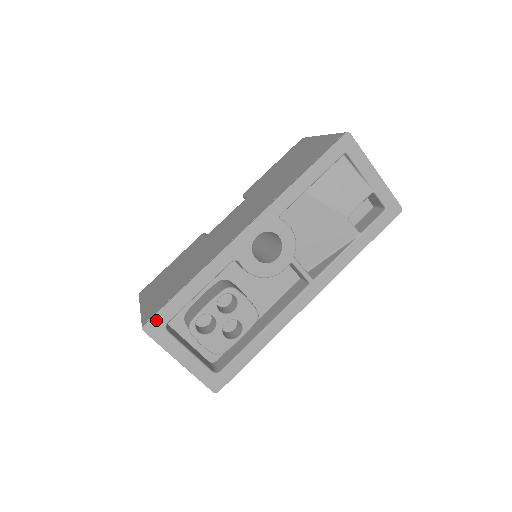
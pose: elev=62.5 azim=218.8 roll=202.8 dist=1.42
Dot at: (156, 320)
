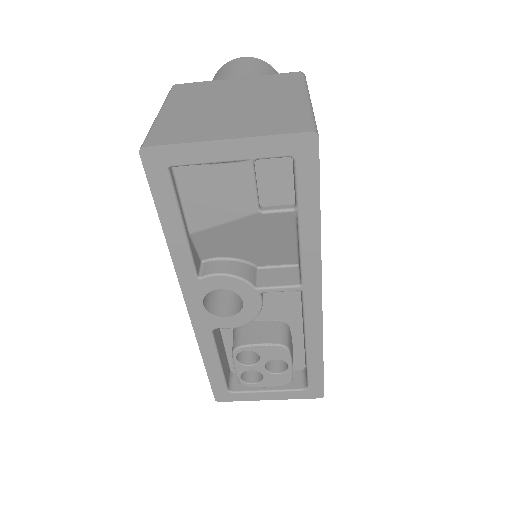
Dot at: (218, 393)
